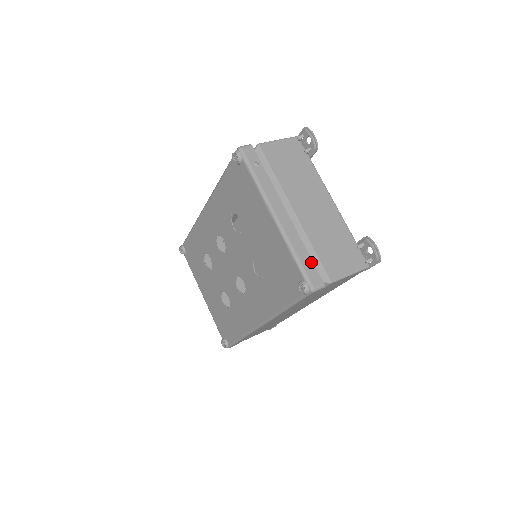
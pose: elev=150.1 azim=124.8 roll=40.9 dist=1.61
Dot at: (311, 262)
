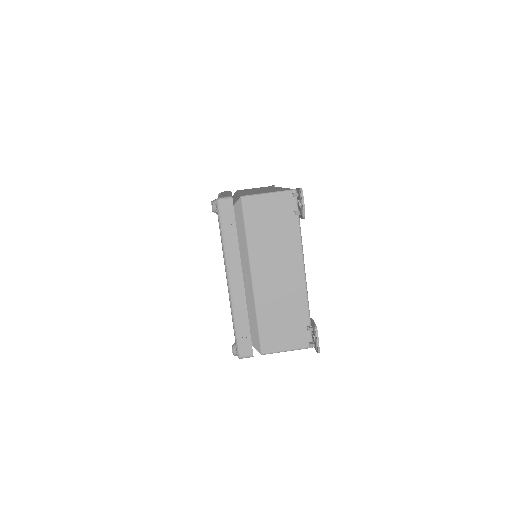
Dot at: (248, 333)
